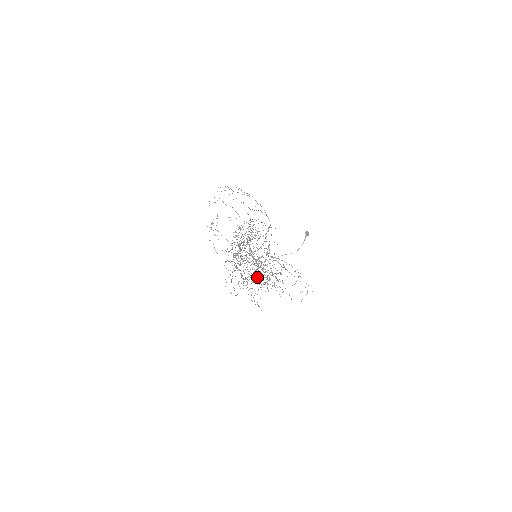
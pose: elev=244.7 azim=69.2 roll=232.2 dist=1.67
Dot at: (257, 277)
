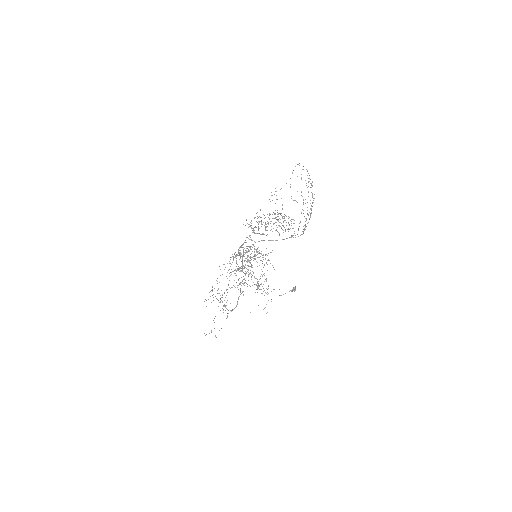
Dot at: occluded
